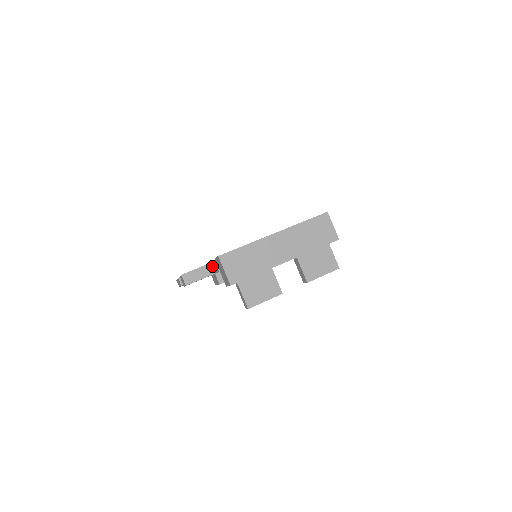
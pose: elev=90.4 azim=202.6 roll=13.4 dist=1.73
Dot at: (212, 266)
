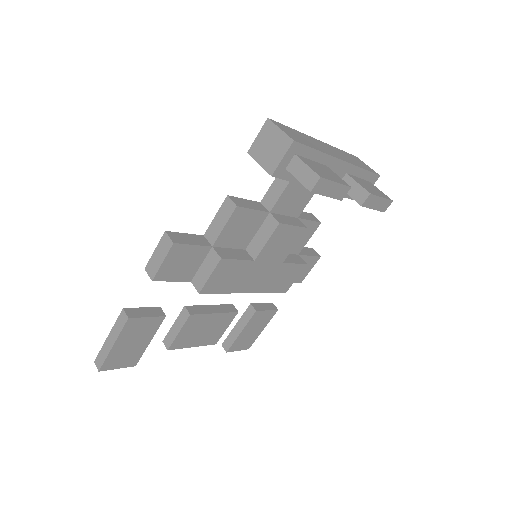
Dot at: (208, 234)
